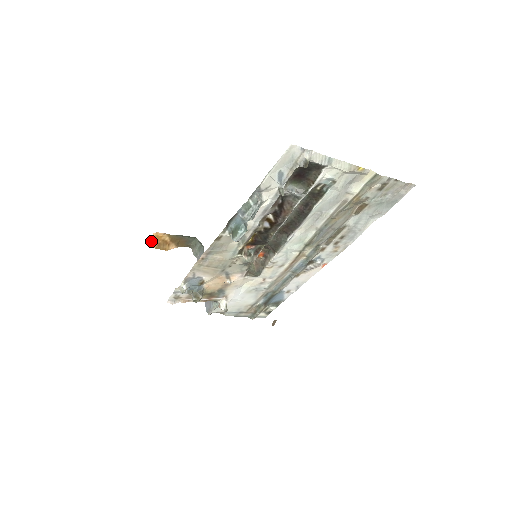
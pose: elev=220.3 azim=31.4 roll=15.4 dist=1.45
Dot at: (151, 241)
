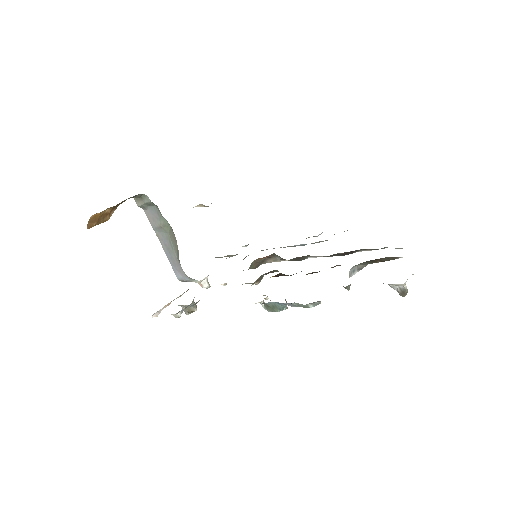
Dot at: (88, 223)
